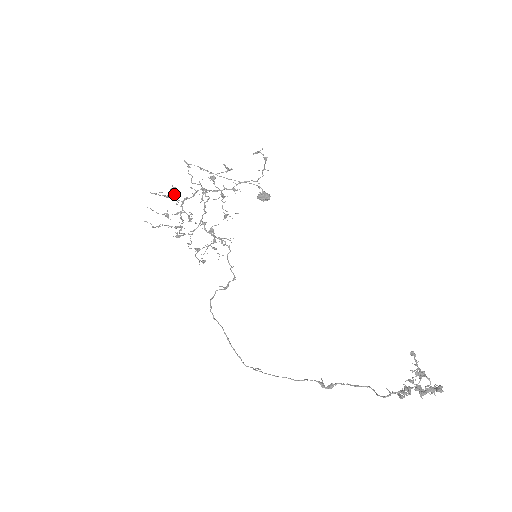
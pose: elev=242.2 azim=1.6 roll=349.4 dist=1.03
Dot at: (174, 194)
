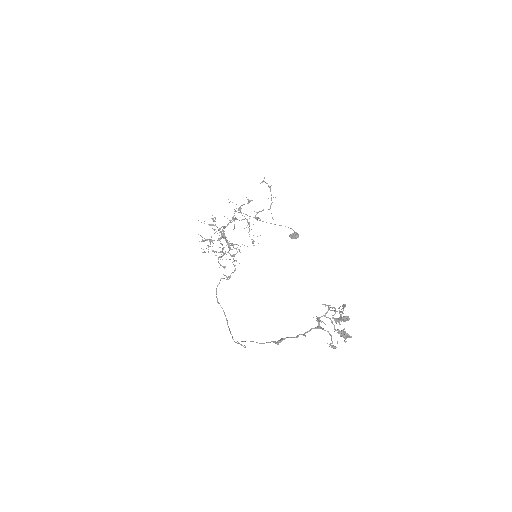
Dot at: occluded
